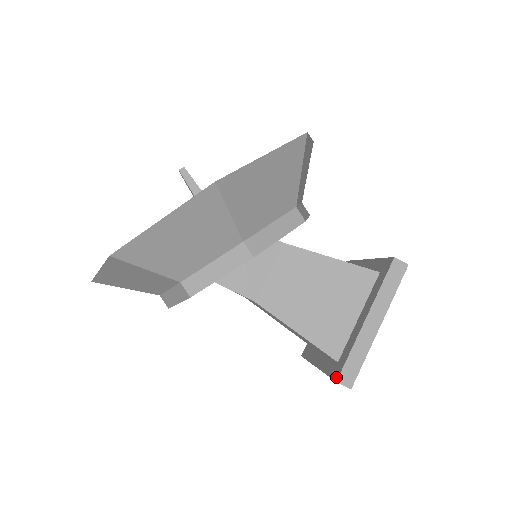
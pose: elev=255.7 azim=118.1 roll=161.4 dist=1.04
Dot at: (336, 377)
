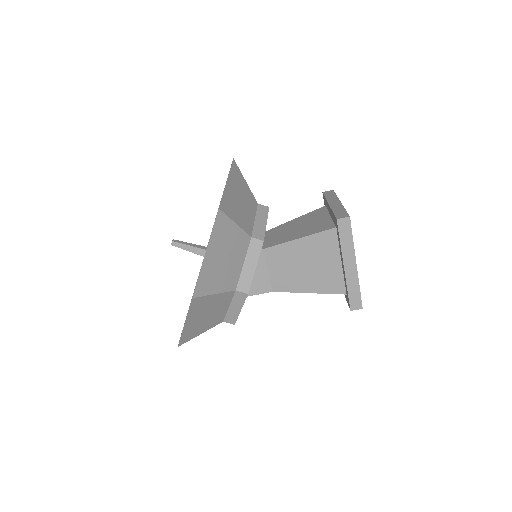
Dot at: (349, 307)
